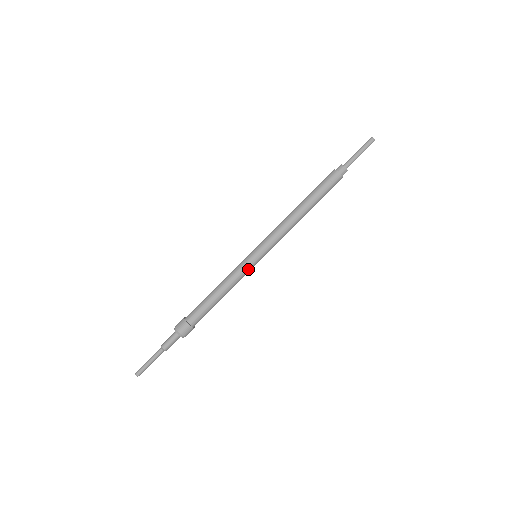
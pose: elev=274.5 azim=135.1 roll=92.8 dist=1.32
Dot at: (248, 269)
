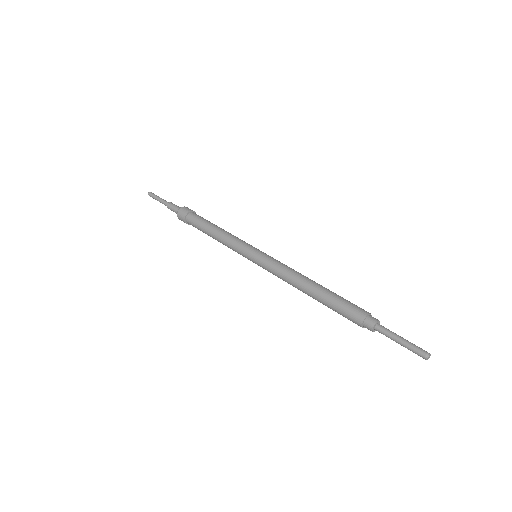
Dot at: (242, 255)
